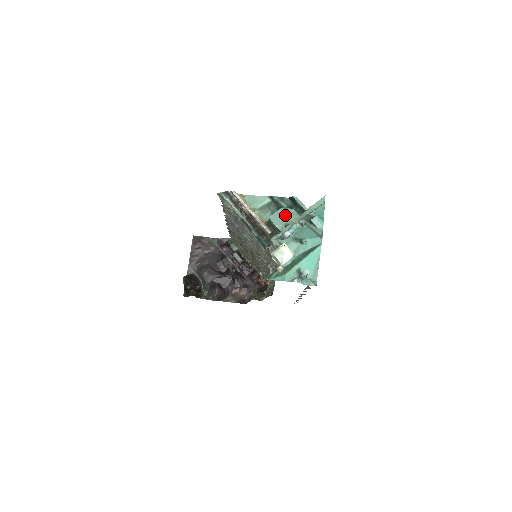
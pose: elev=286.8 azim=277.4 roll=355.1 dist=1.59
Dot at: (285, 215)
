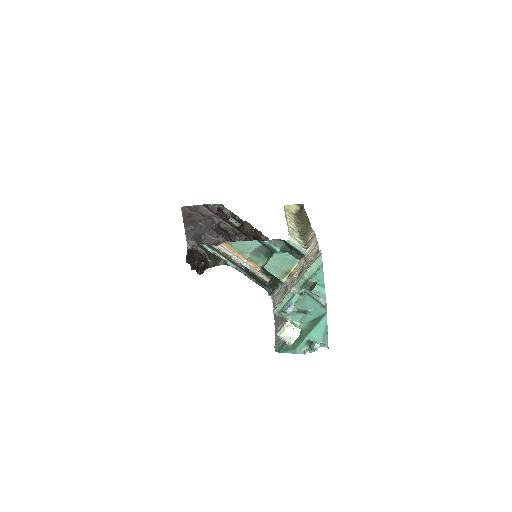
Dot at: (280, 261)
